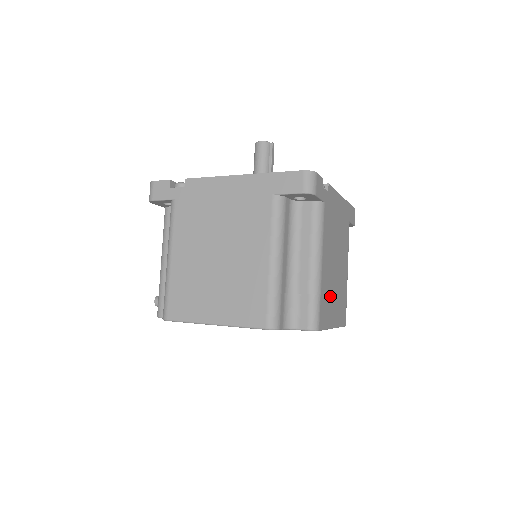
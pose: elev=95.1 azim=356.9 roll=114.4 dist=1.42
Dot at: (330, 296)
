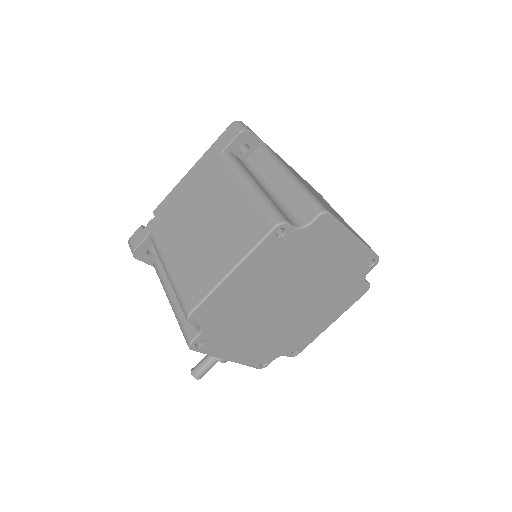
Dot at: occluded
